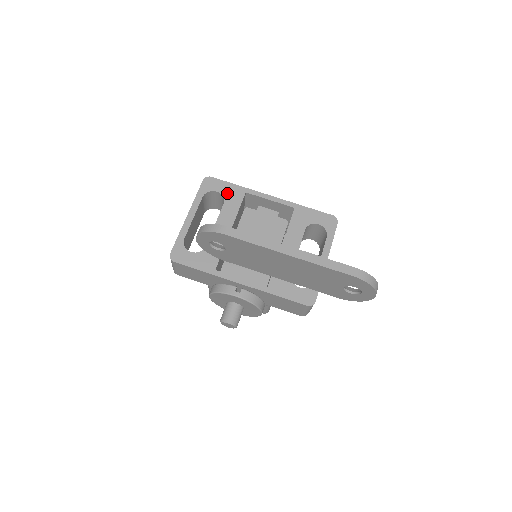
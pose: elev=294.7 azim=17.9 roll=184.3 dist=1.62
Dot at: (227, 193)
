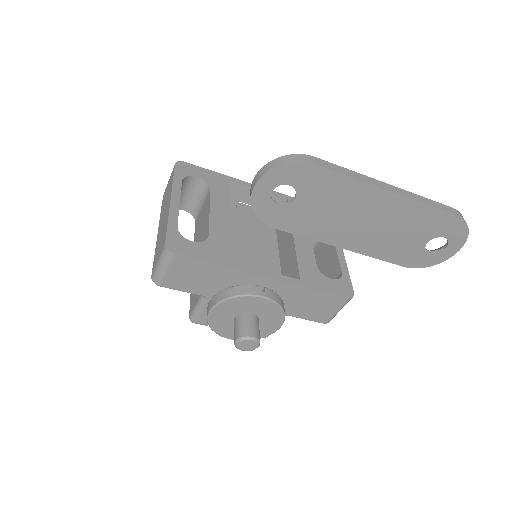
Dot at: (210, 179)
